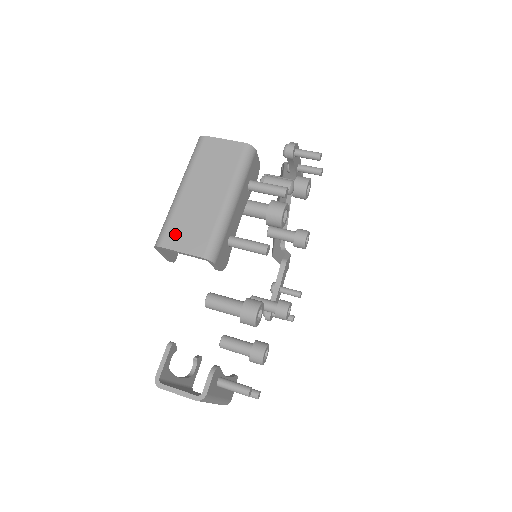
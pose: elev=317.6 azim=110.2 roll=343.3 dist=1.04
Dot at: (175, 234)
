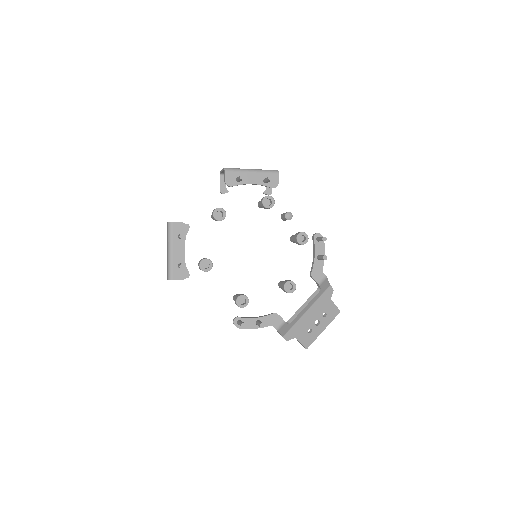
Dot at: occluded
